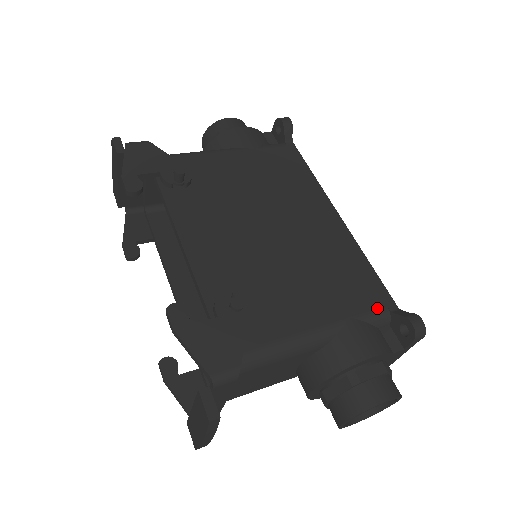
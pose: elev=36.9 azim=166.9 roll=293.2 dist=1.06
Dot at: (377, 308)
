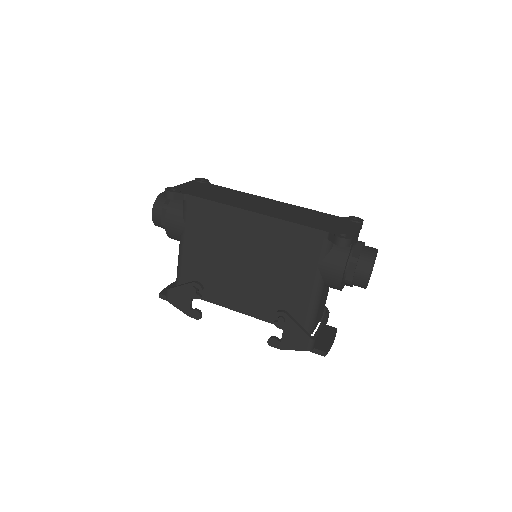
Dot at: (321, 245)
